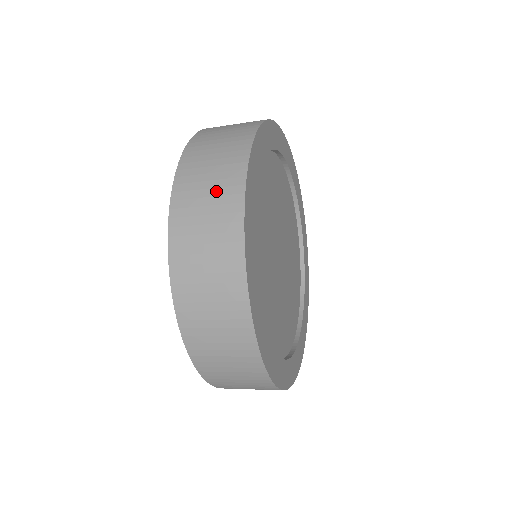
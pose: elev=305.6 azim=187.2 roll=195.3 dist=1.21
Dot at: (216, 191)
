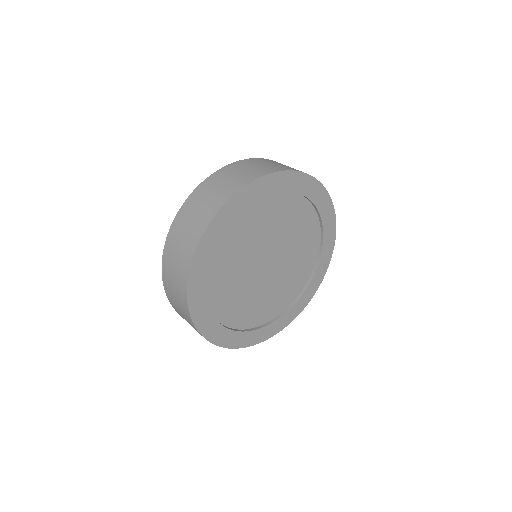
Dot at: (216, 194)
